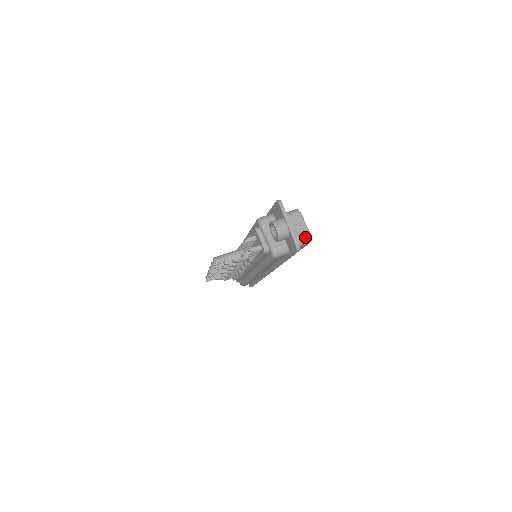
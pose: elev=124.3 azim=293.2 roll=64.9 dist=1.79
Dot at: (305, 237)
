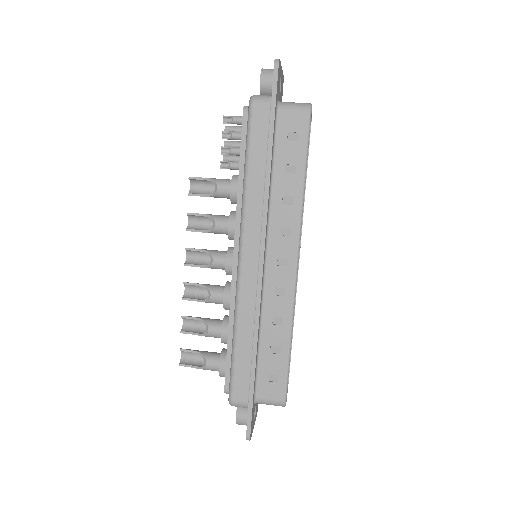
Dot at: (302, 103)
